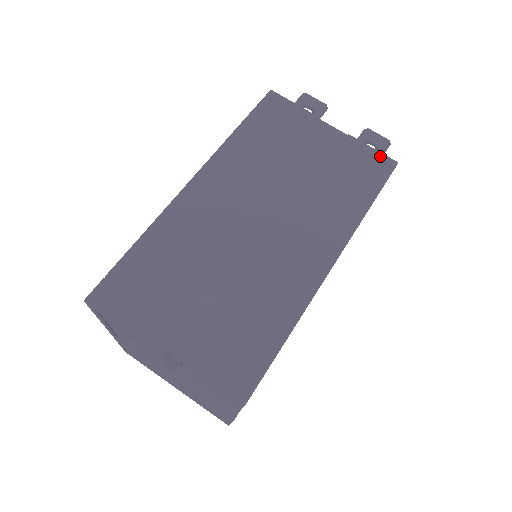
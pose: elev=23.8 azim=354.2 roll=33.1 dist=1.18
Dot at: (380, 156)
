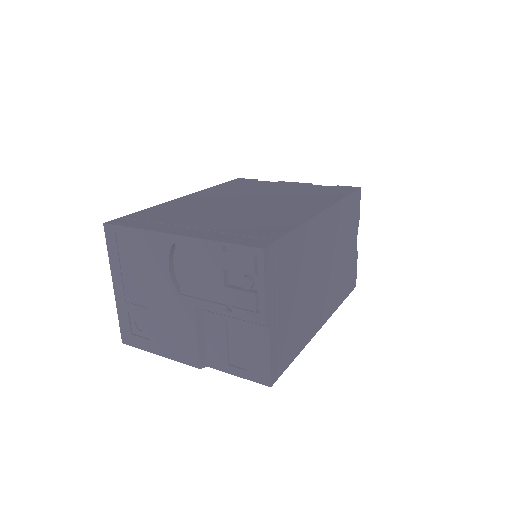
Dot at: (356, 276)
